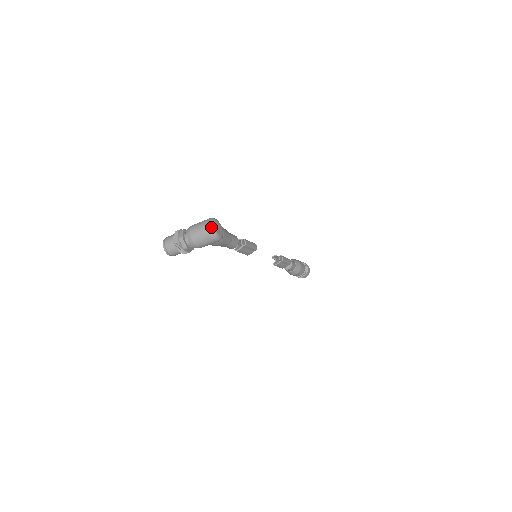
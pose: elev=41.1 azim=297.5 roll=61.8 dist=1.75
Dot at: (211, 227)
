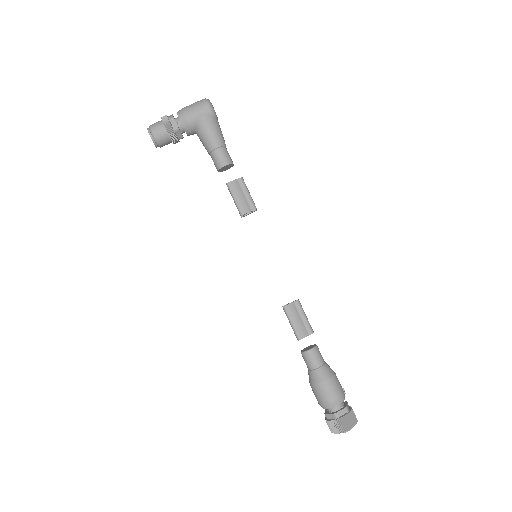
Dot at: occluded
